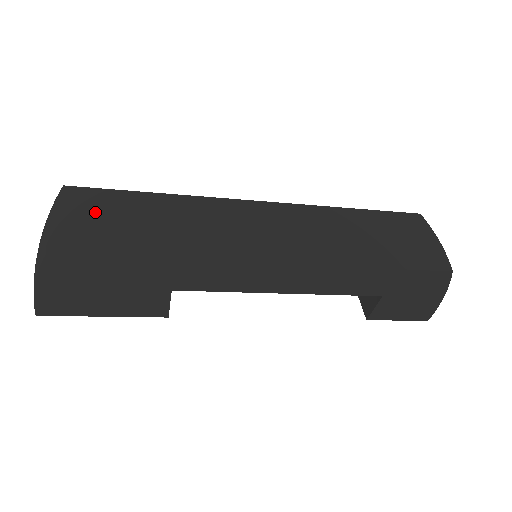
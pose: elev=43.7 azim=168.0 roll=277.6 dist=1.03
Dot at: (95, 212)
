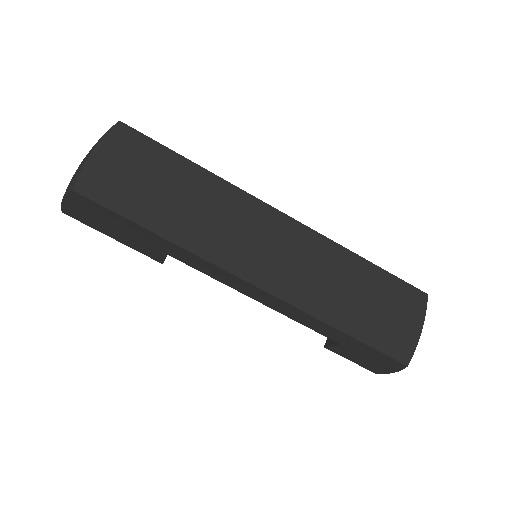
Dot at: (132, 163)
